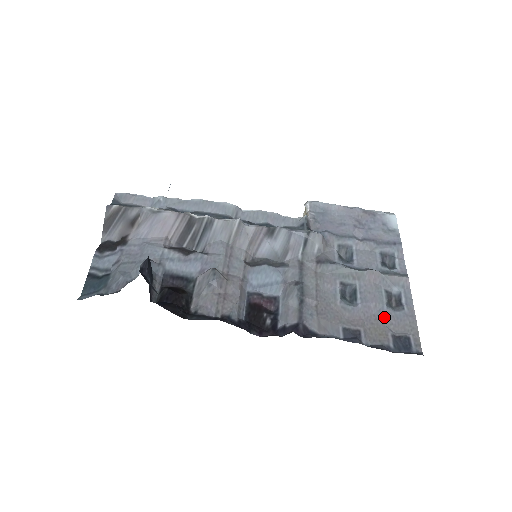
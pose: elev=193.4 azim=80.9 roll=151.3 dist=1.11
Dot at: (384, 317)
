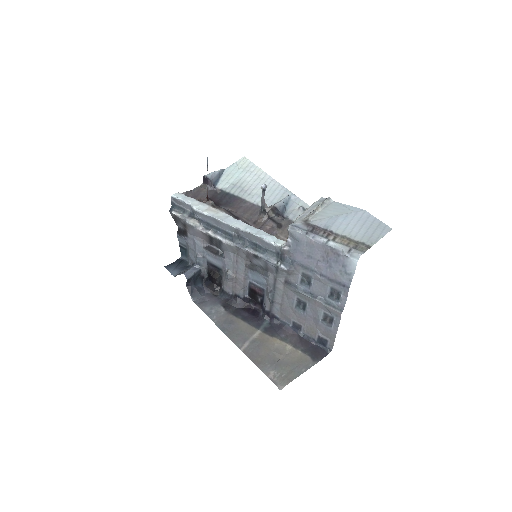
Dot at: (318, 326)
